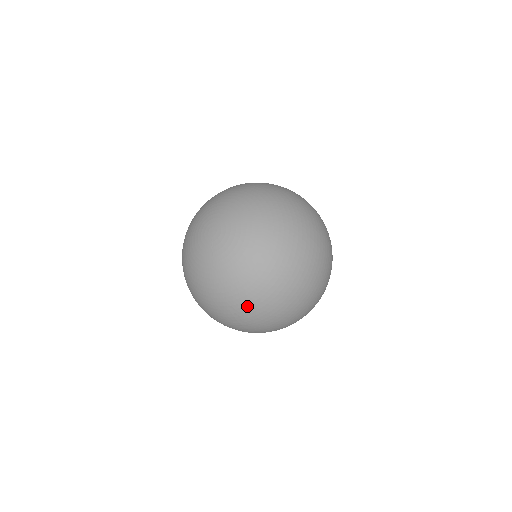
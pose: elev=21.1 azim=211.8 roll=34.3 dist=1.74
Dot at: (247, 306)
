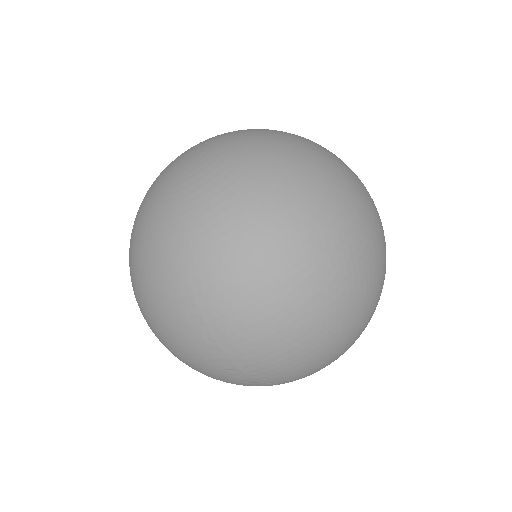
Dot at: (225, 273)
